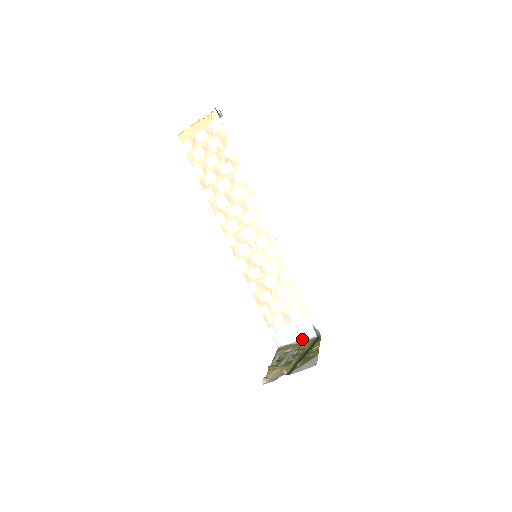
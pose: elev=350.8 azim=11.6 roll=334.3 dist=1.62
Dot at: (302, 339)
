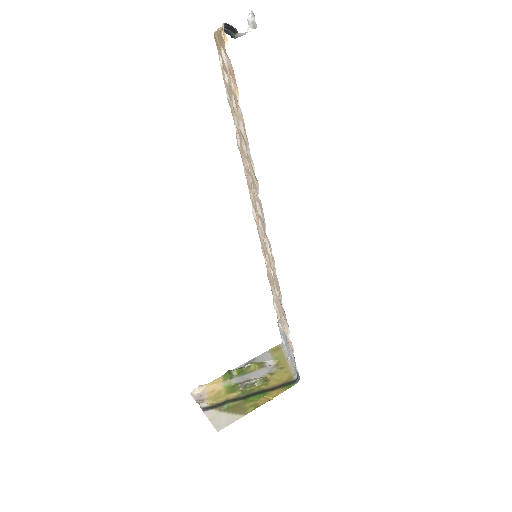
Dot at: occluded
